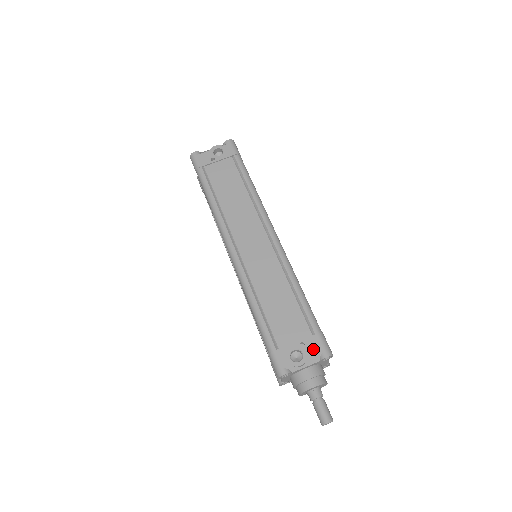
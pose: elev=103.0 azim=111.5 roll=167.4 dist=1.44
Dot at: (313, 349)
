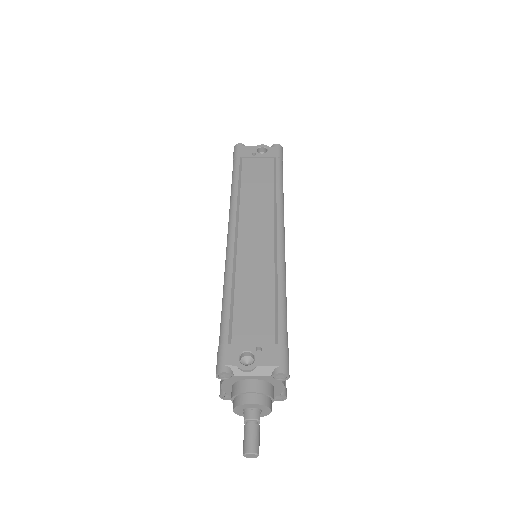
Dot at: (269, 358)
